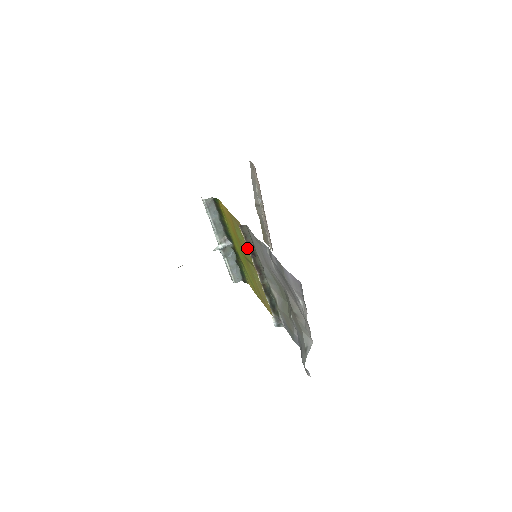
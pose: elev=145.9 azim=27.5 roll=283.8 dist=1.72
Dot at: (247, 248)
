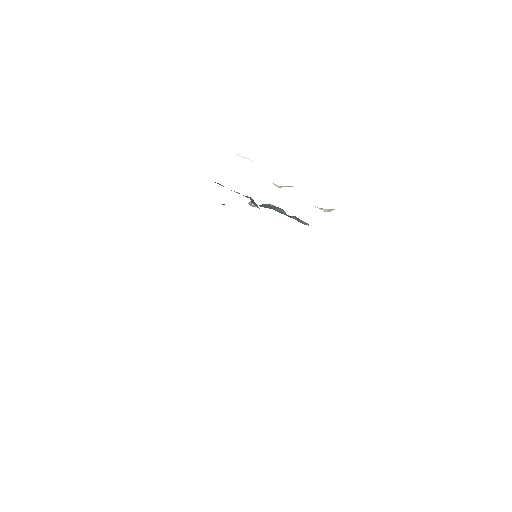
Dot at: occluded
